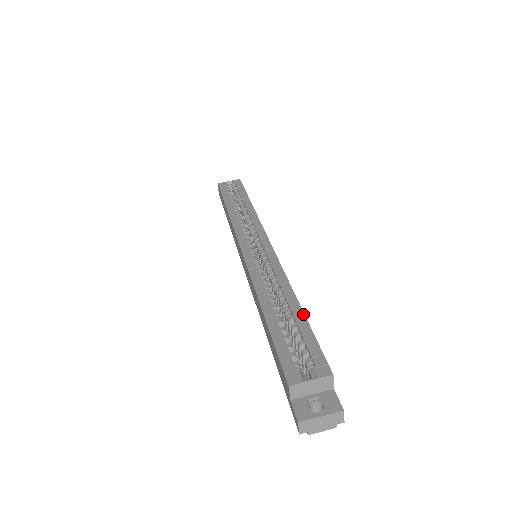
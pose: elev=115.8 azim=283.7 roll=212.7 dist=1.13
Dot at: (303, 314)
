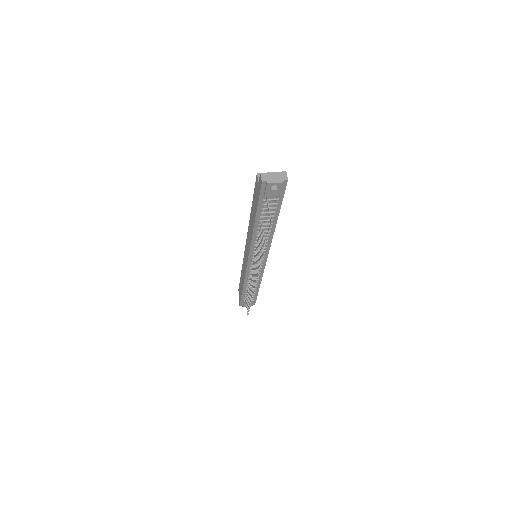
Dot at: occluded
